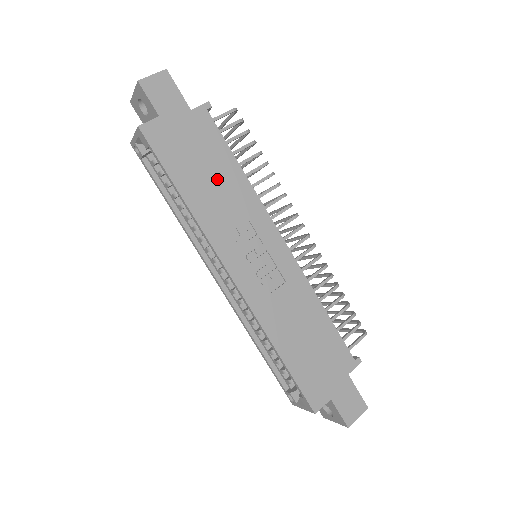
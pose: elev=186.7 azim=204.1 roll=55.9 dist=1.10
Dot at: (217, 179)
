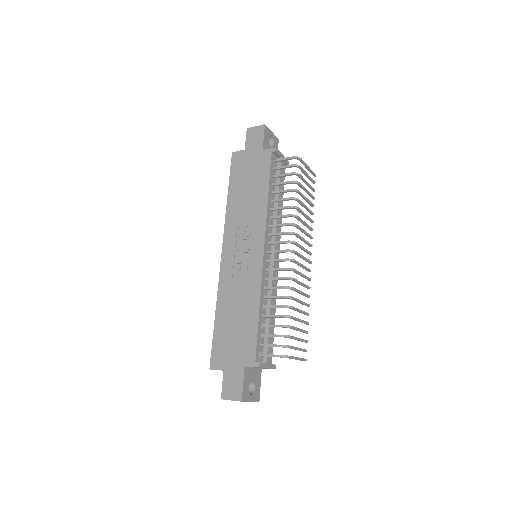
Dot at: (251, 194)
